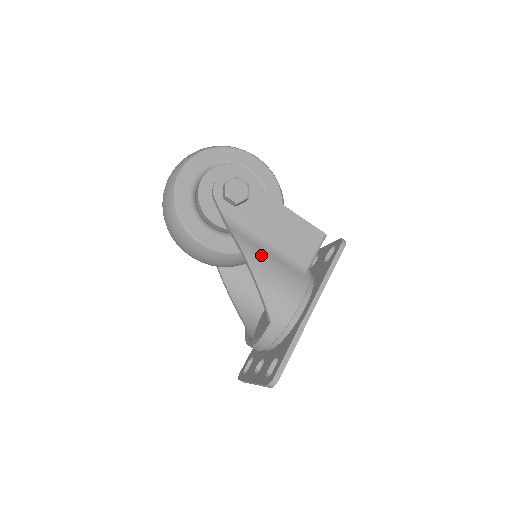
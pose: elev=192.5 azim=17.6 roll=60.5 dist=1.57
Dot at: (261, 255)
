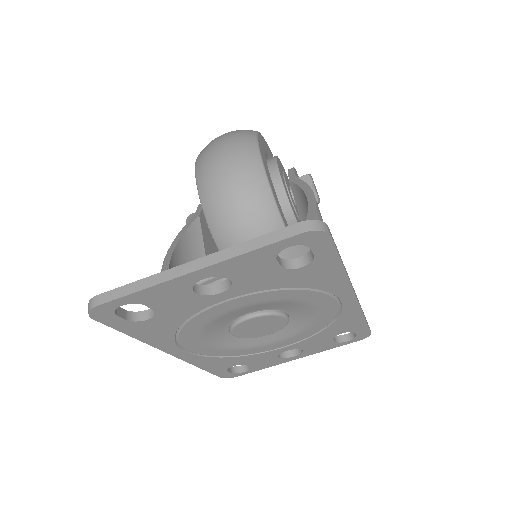
Dot at: occluded
